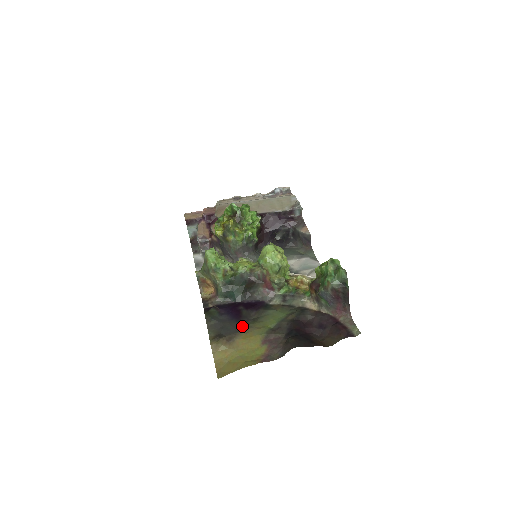
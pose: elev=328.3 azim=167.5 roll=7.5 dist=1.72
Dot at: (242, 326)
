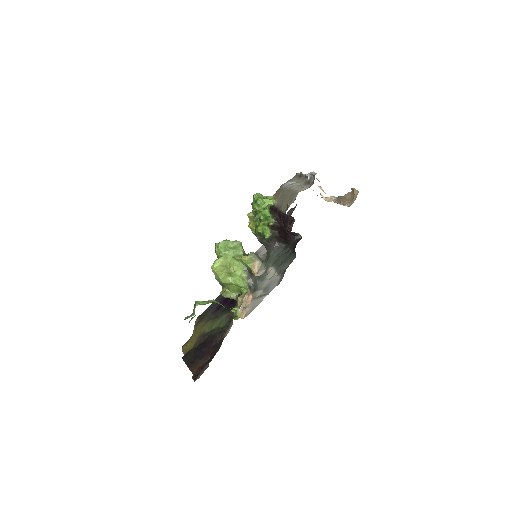
Dot at: (208, 318)
